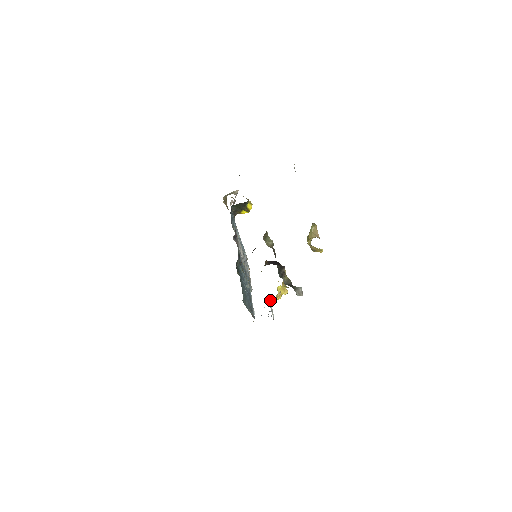
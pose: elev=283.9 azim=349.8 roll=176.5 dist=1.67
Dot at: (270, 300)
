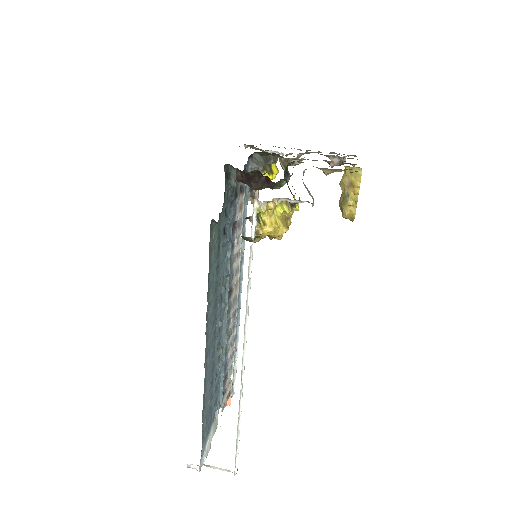
Dot at: (256, 204)
